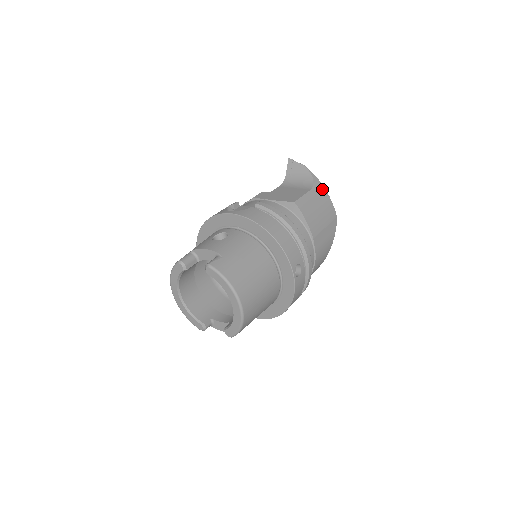
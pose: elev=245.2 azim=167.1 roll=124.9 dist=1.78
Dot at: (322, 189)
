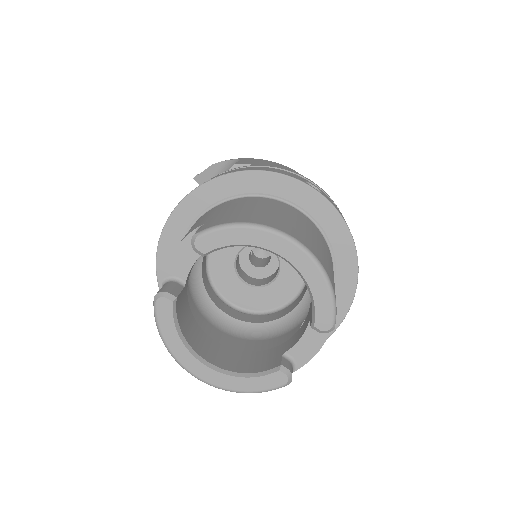
Dot at: occluded
